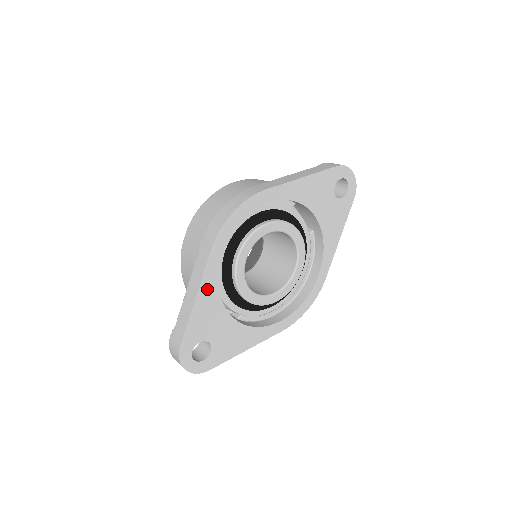
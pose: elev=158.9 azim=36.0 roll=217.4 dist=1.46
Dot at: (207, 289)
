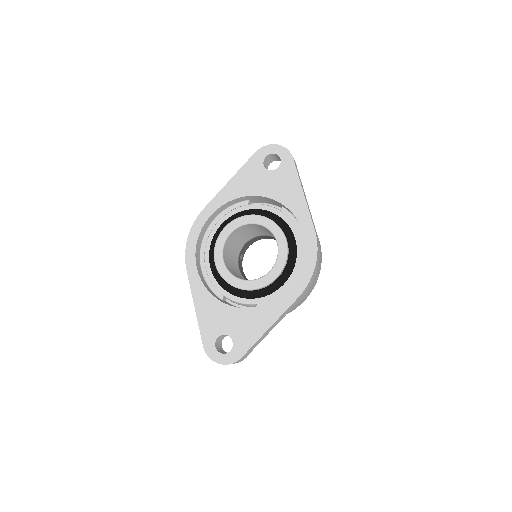
Dot at: (200, 296)
